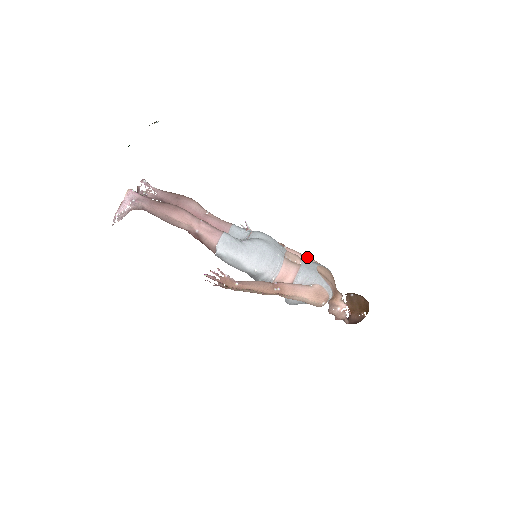
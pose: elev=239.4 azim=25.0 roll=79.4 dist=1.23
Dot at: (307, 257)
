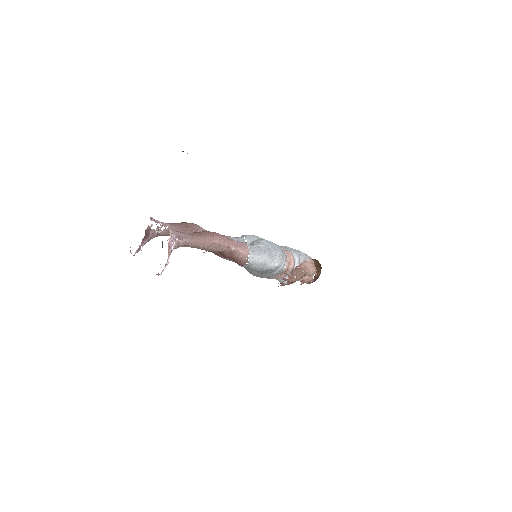
Dot at: occluded
